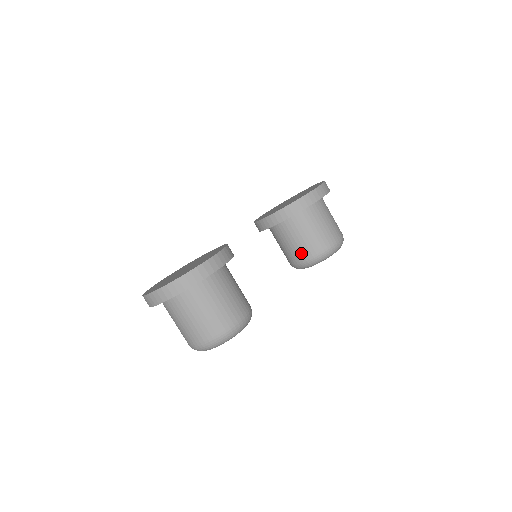
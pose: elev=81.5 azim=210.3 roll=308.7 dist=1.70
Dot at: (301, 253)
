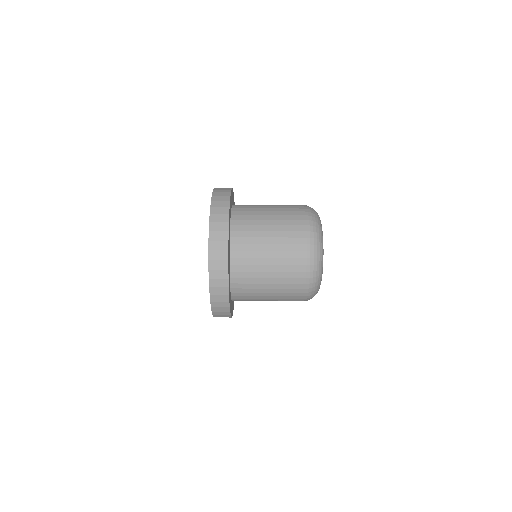
Dot at: occluded
